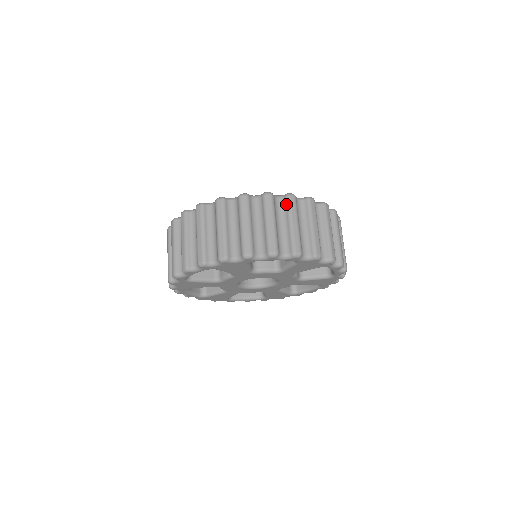
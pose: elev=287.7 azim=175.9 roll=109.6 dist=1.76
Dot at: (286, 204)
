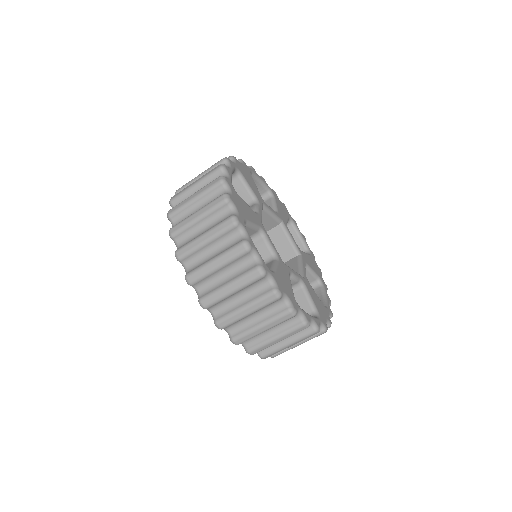
Dot at: (248, 270)
